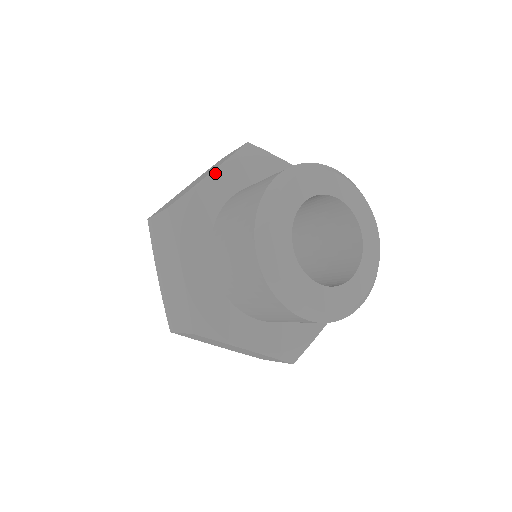
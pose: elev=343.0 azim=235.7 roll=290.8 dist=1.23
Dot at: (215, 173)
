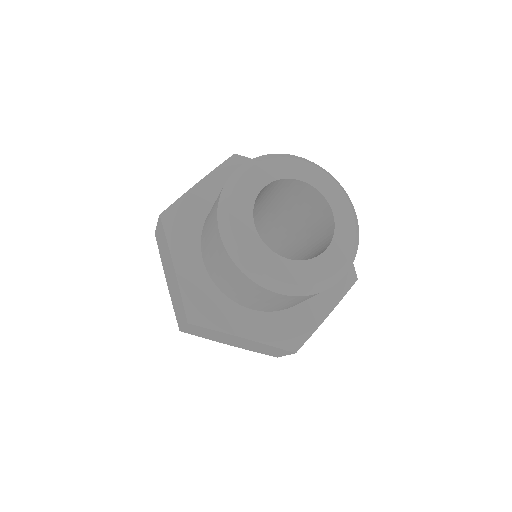
Dot at: (203, 182)
